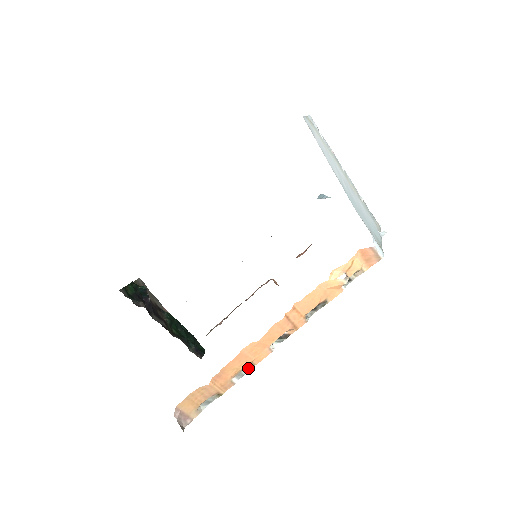
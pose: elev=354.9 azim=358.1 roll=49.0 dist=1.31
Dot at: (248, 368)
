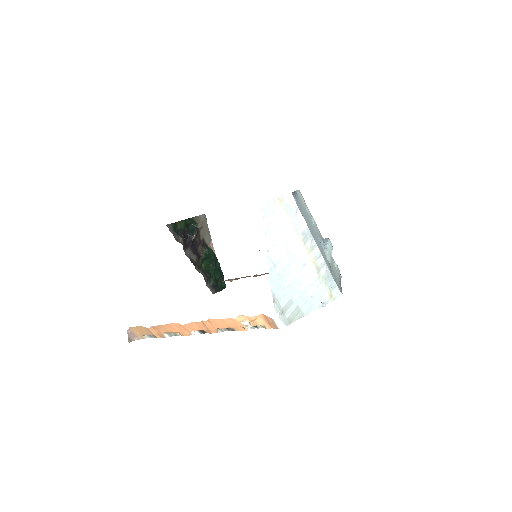
Dot at: (176, 334)
